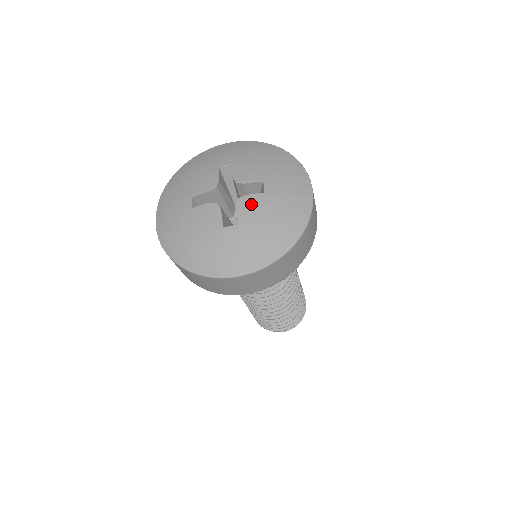
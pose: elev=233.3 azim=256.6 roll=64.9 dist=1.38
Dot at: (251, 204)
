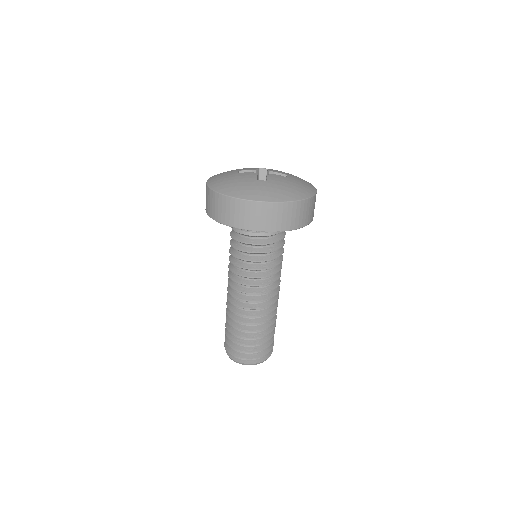
Dot at: (278, 177)
